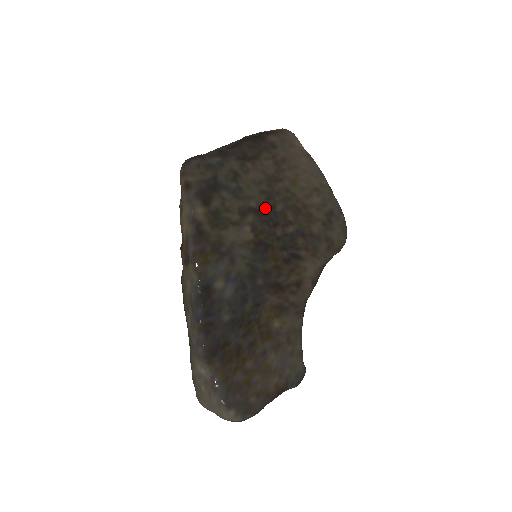
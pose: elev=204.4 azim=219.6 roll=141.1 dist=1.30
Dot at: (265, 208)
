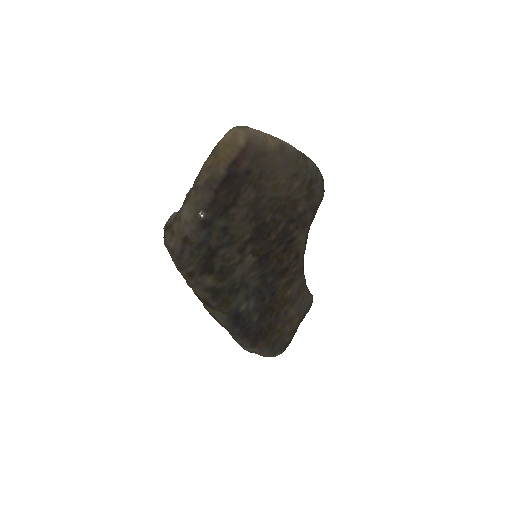
Dot at: (257, 230)
